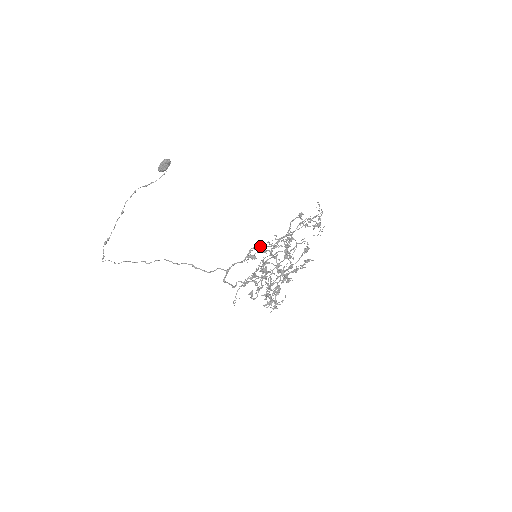
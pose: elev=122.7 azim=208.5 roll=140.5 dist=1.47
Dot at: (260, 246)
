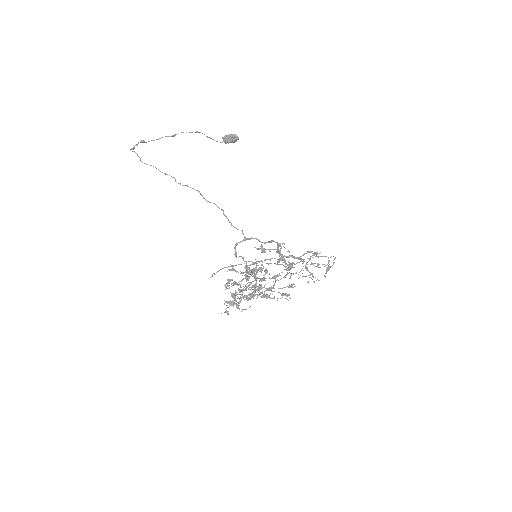
Dot at: occluded
